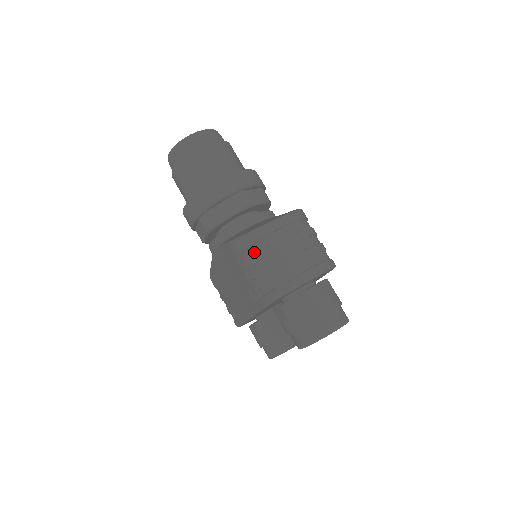
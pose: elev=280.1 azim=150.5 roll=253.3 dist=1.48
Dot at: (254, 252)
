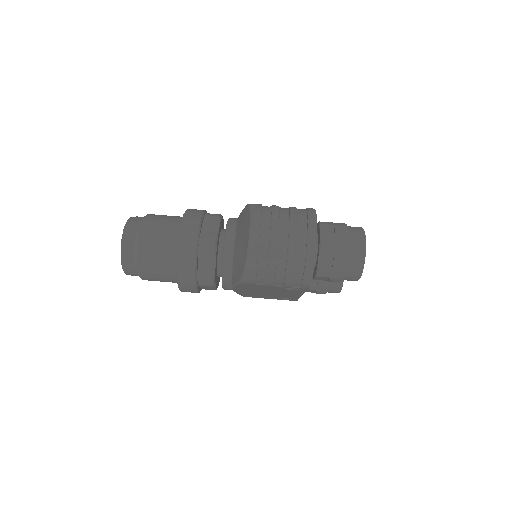
Dot at: (263, 272)
